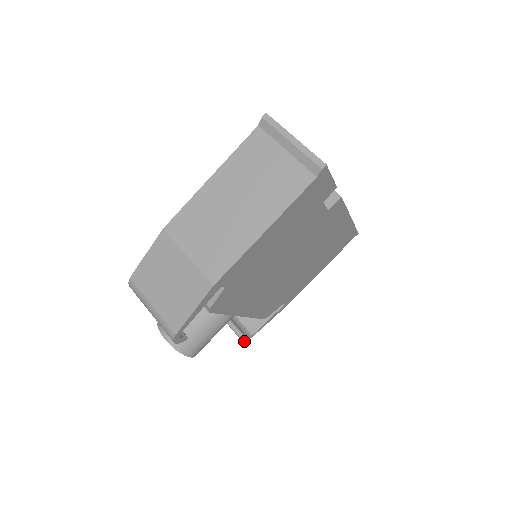
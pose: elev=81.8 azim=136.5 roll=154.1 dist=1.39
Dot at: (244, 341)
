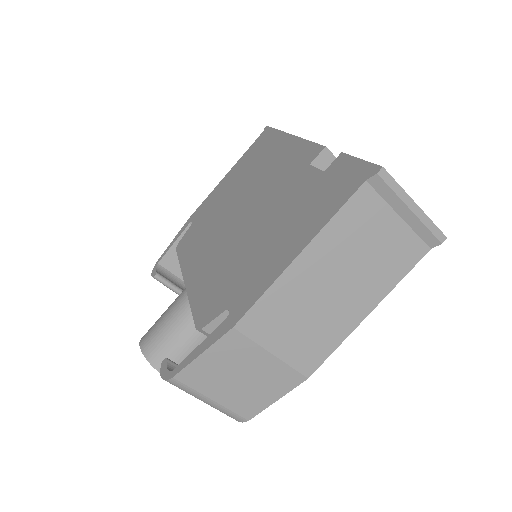
Dot at: occluded
